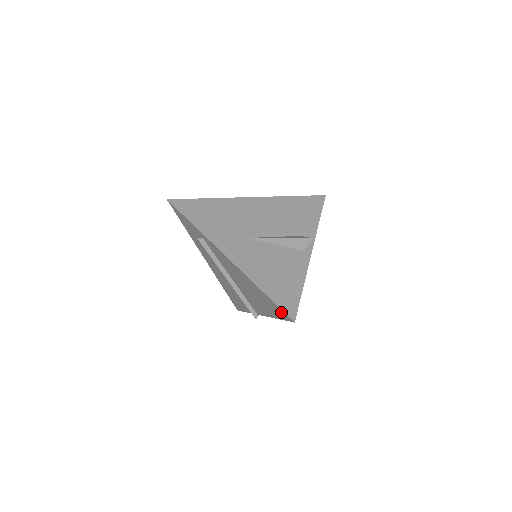
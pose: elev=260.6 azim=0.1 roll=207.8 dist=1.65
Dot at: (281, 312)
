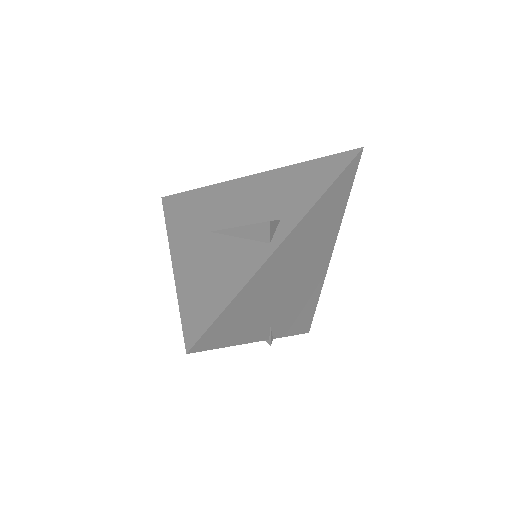
Dot at: occluded
